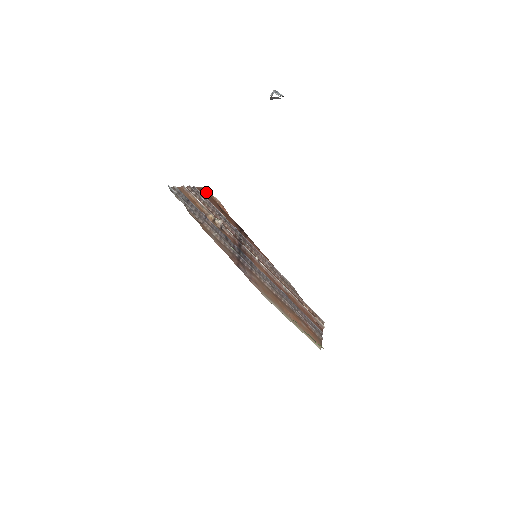
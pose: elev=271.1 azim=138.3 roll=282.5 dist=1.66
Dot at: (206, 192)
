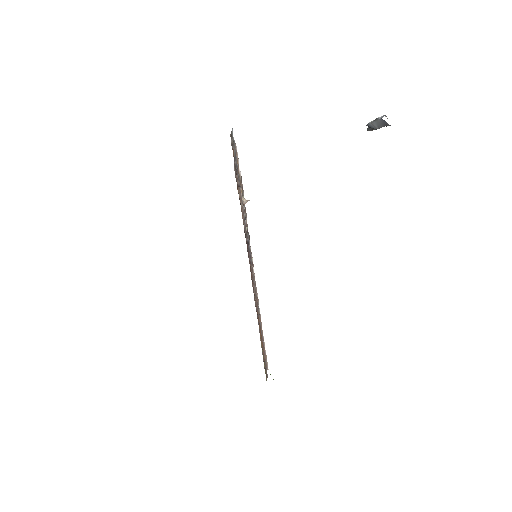
Dot at: occluded
